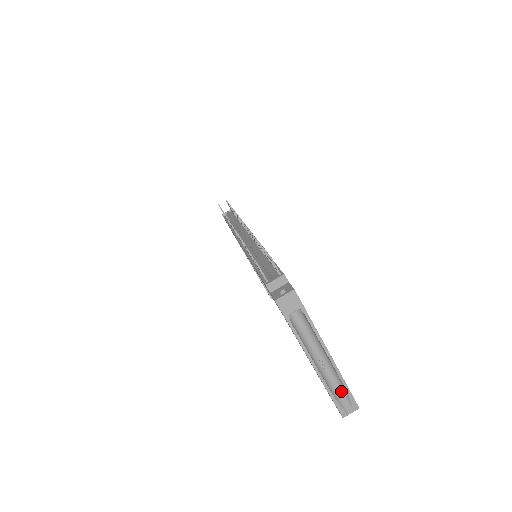
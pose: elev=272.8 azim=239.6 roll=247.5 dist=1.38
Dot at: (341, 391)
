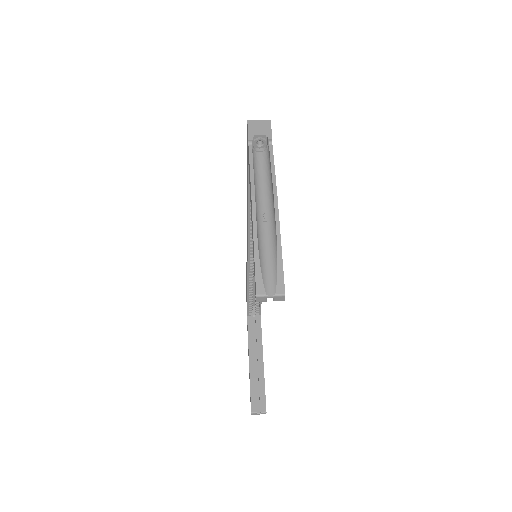
Dot at: (271, 258)
